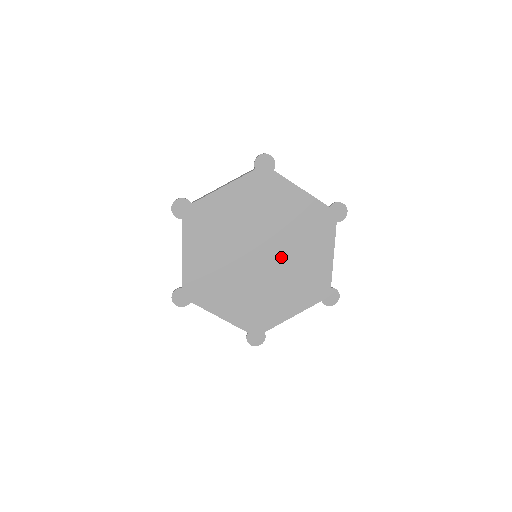
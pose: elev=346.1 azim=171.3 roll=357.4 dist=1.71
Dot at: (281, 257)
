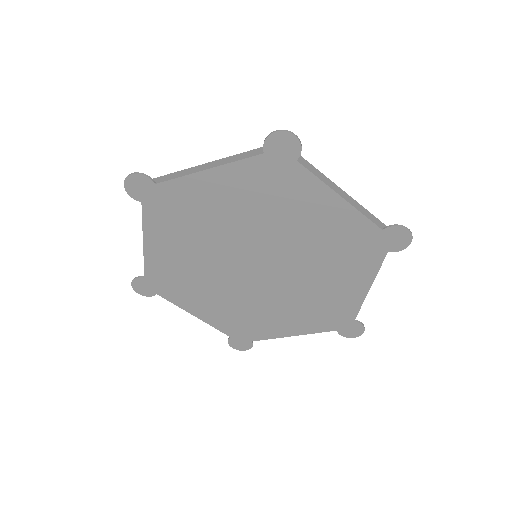
Dot at: (288, 274)
